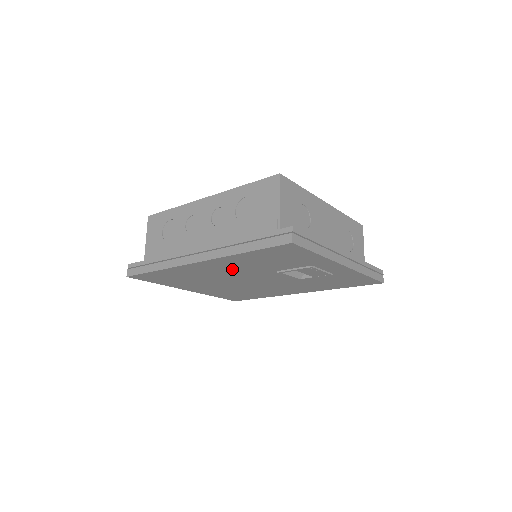
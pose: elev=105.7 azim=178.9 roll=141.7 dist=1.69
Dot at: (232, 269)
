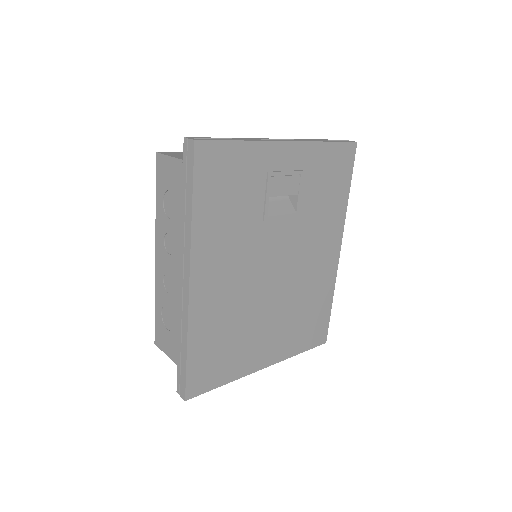
Dot at: (230, 263)
